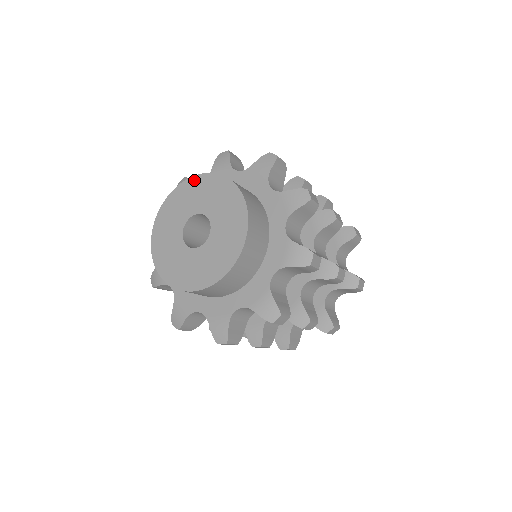
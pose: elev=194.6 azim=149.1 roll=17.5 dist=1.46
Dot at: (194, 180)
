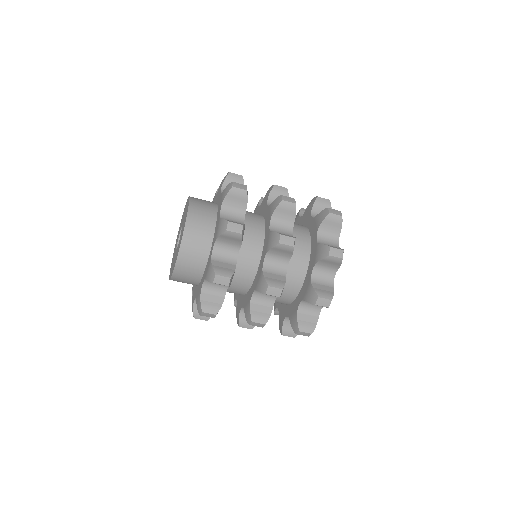
Dot at: (184, 209)
